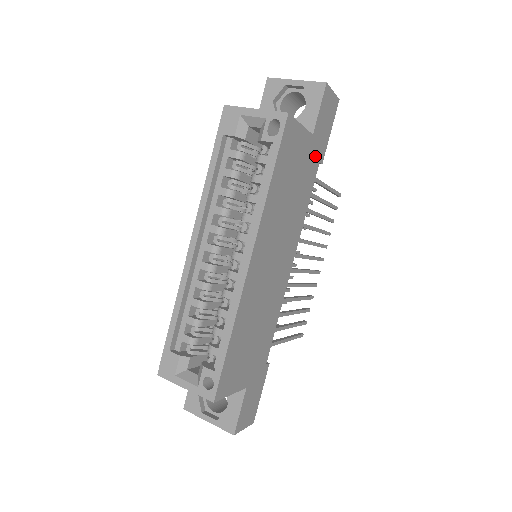
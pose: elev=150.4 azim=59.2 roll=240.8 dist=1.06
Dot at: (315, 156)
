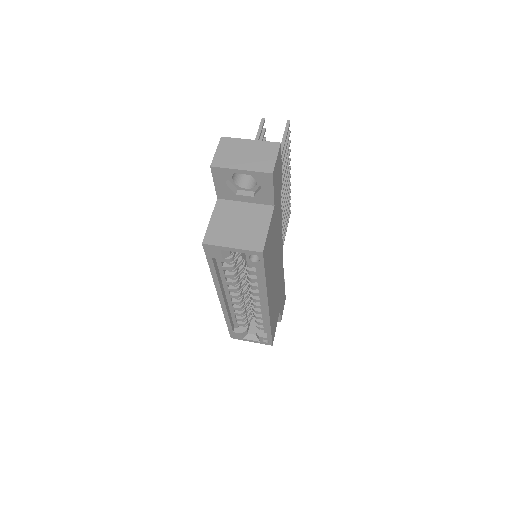
Dot at: (278, 201)
